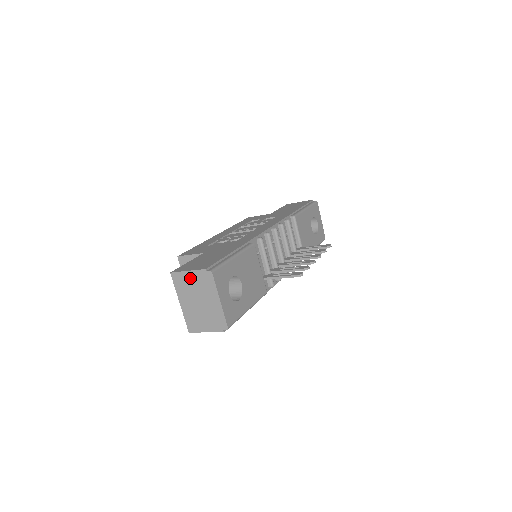
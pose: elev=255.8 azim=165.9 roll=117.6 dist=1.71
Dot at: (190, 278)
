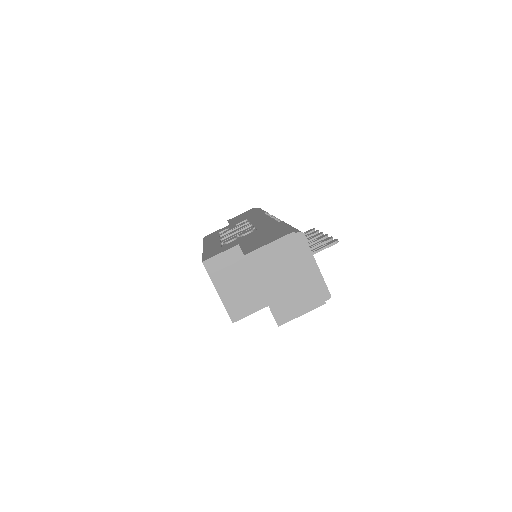
Dot at: (274, 251)
